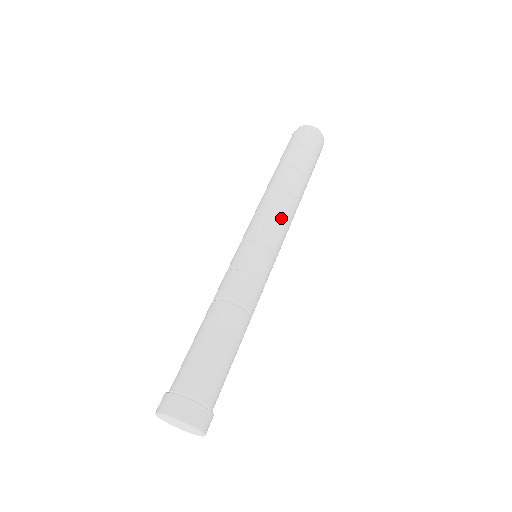
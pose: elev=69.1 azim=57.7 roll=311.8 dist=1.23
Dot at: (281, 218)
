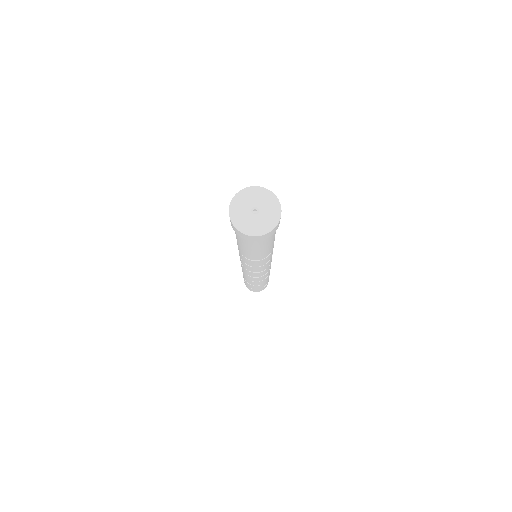
Dot at: occluded
